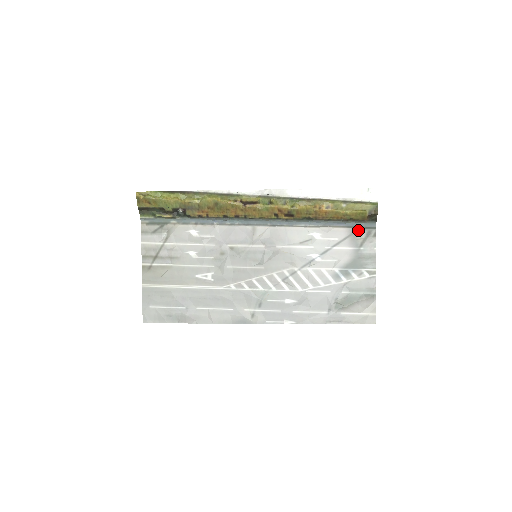
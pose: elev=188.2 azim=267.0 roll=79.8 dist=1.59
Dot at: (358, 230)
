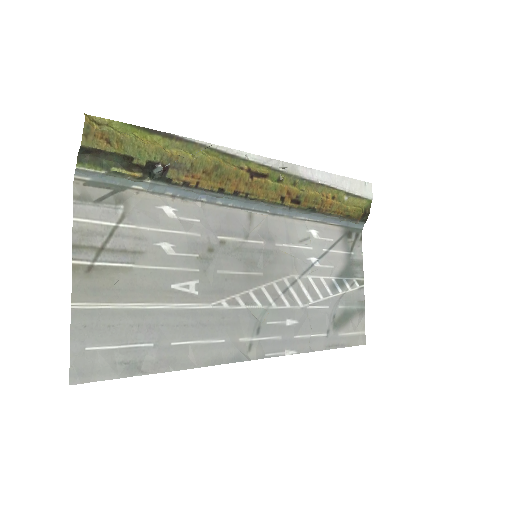
Dot at: (349, 231)
